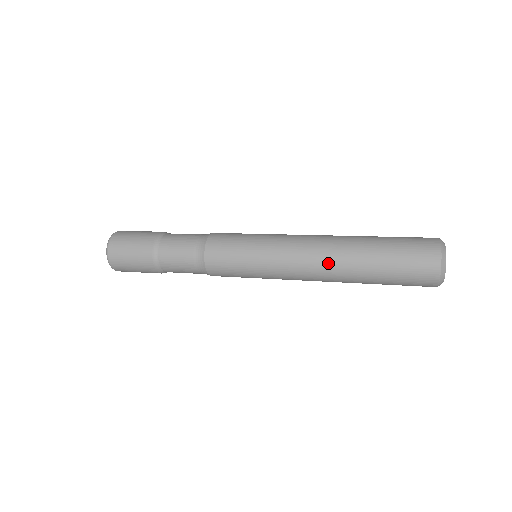
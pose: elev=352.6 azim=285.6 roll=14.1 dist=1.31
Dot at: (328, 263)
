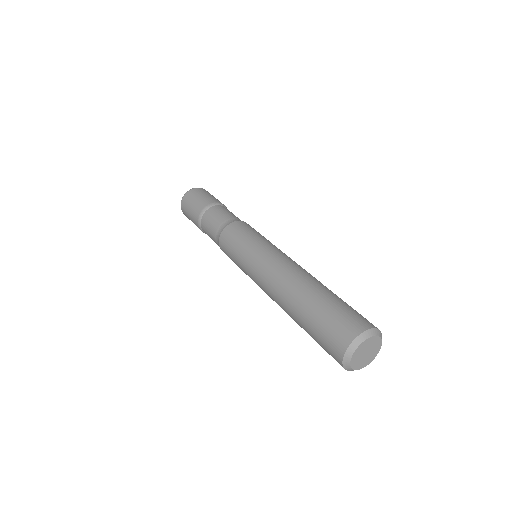
Dot at: occluded
